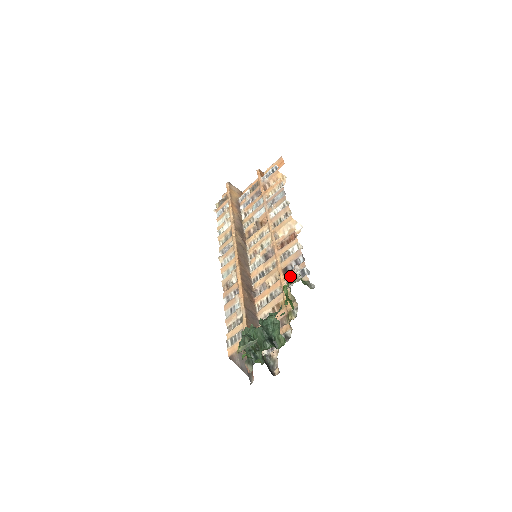
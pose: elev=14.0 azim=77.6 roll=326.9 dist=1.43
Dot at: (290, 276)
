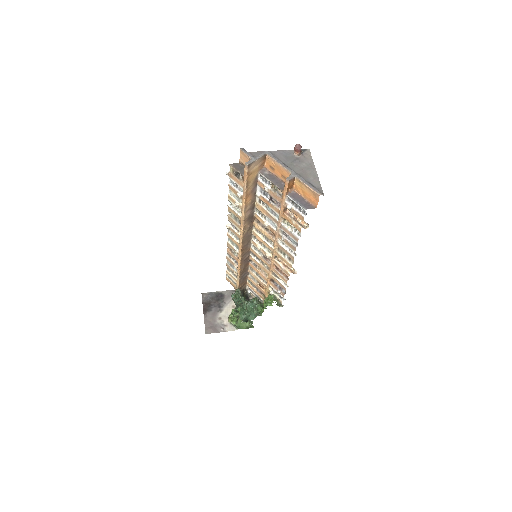
Dot at: (273, 287)
